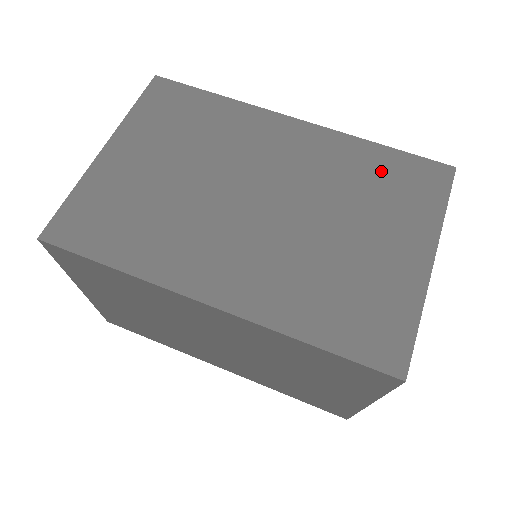
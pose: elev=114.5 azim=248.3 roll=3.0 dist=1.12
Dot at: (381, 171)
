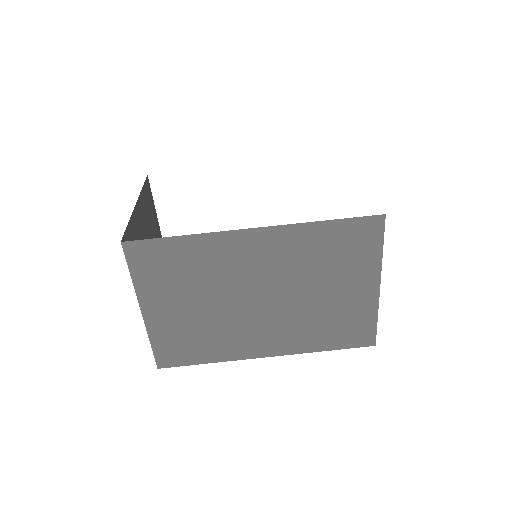
Dot at: (331, 243)
